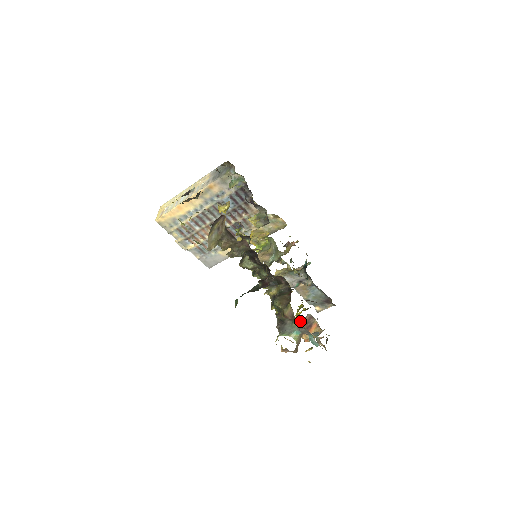
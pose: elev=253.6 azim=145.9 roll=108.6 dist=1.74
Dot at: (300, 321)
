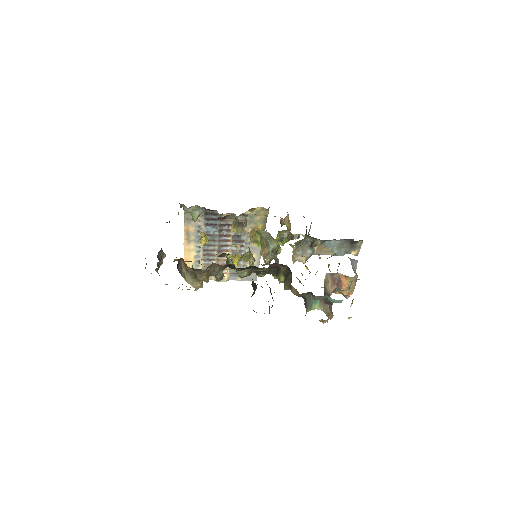
Dot at: (309, 292)
